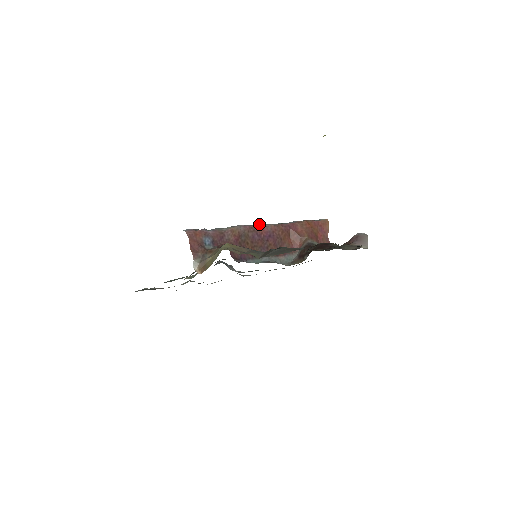
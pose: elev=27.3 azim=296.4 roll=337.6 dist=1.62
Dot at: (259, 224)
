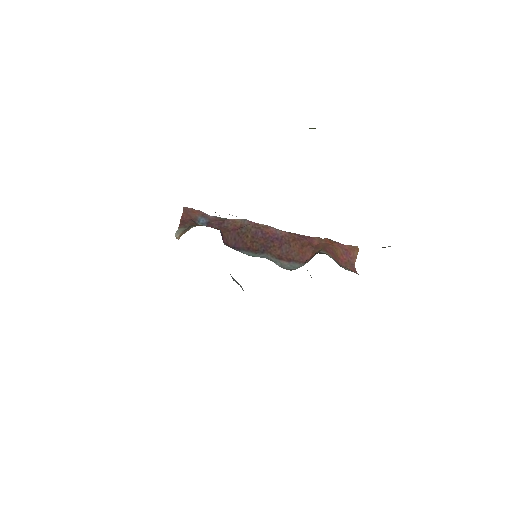
Dot at: occluded
